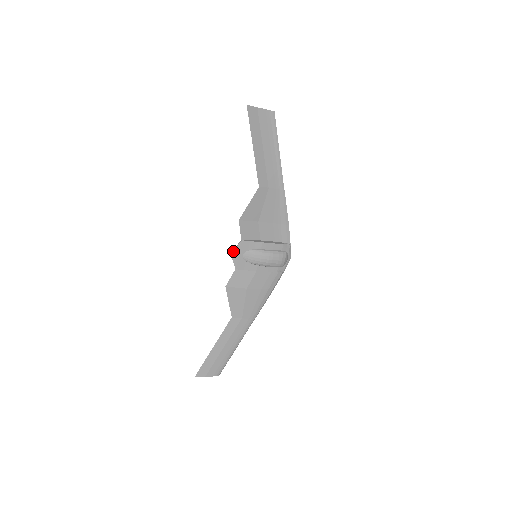
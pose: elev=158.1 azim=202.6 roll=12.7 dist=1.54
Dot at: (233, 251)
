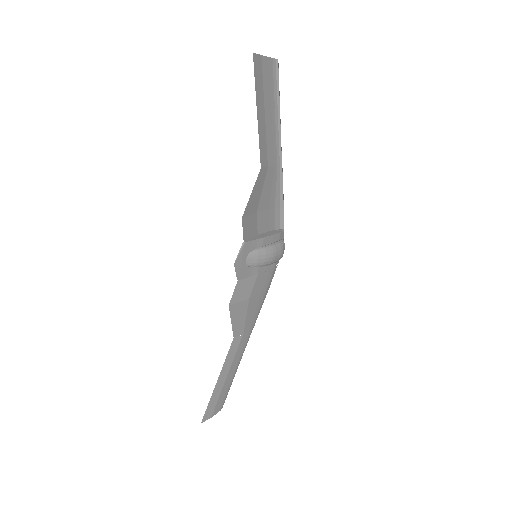
Dot at: (236, 259)
